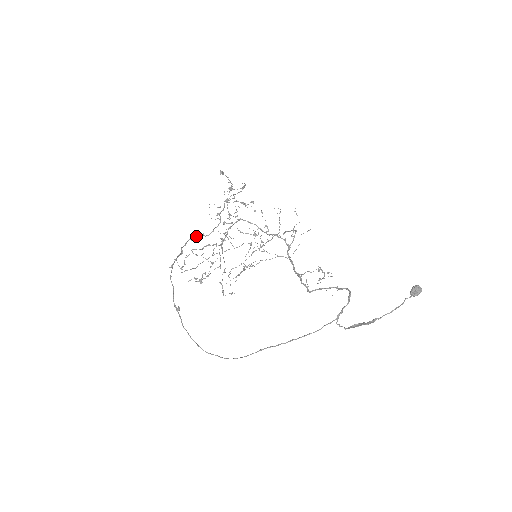
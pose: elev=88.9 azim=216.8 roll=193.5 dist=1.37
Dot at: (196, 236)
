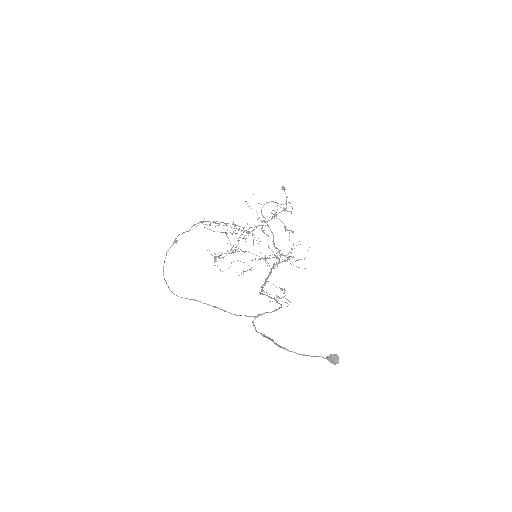
Dot at: (238, 225)
